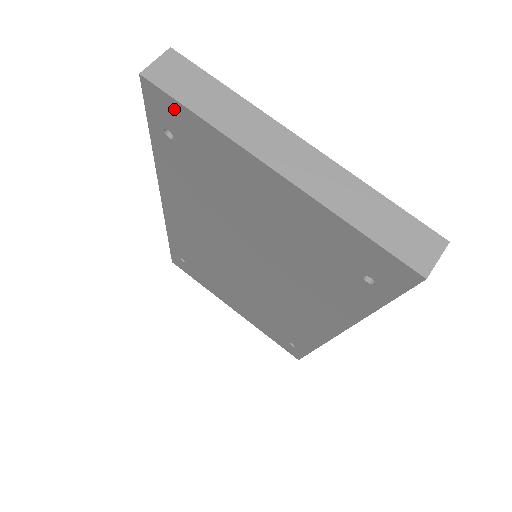
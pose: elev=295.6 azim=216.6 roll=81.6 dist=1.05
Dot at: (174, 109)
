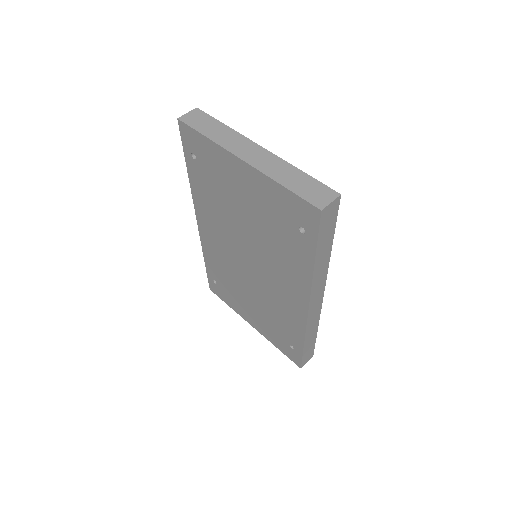
Dot at: (194, 136)
